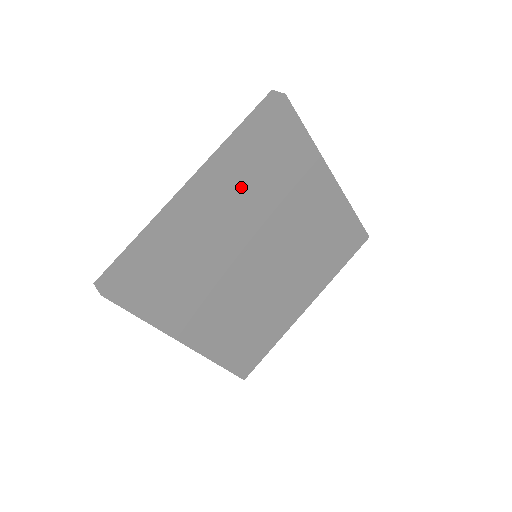
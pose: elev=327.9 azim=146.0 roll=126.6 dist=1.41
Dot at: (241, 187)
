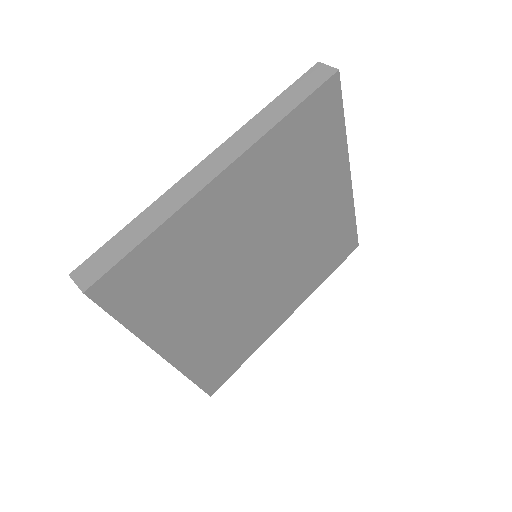
Dot at: (268, 173)
